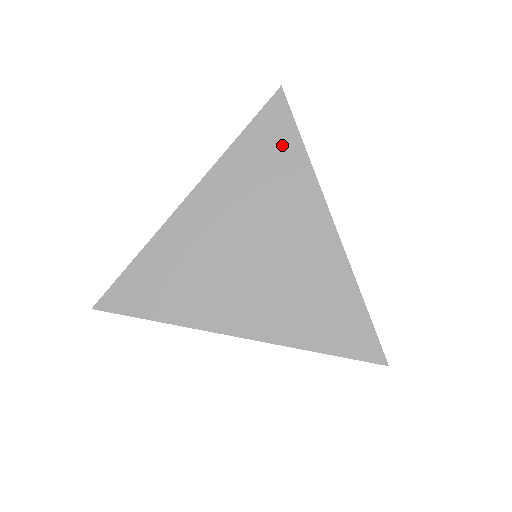
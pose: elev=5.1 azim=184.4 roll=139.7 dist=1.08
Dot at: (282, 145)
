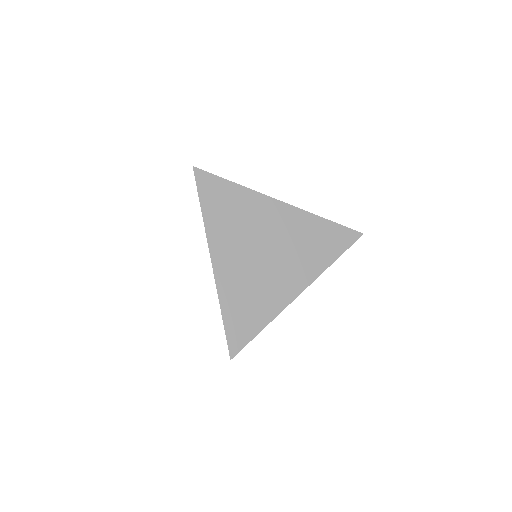
Dot at: (224, 193)
